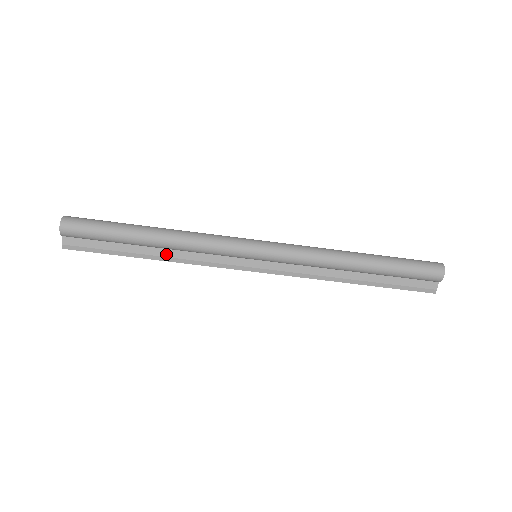
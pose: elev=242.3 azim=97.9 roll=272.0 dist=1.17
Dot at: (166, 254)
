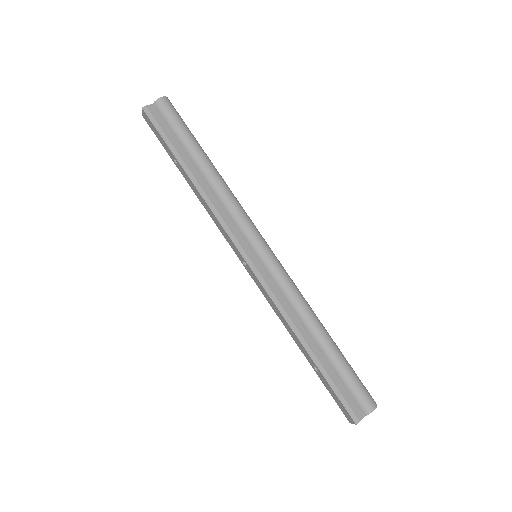
Dot at: (203, 185)
